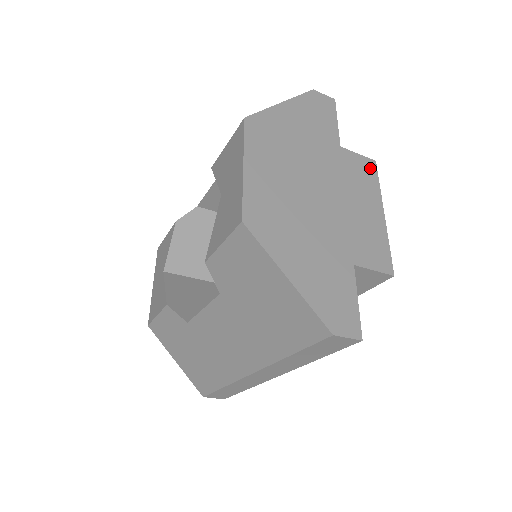
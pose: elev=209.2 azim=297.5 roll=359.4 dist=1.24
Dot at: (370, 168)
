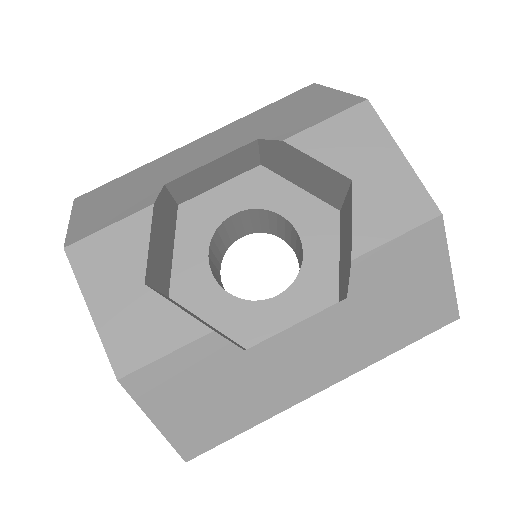
Dot at: occluded
